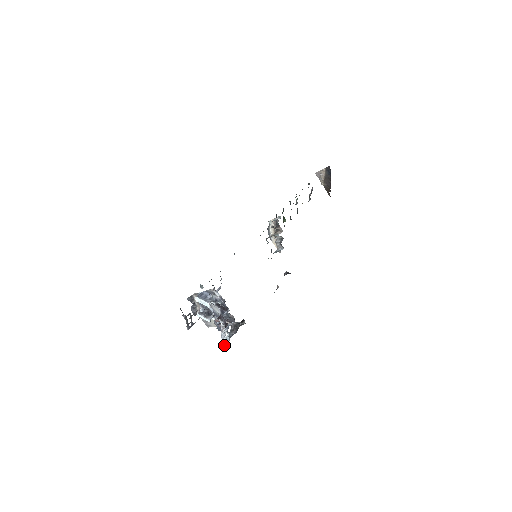
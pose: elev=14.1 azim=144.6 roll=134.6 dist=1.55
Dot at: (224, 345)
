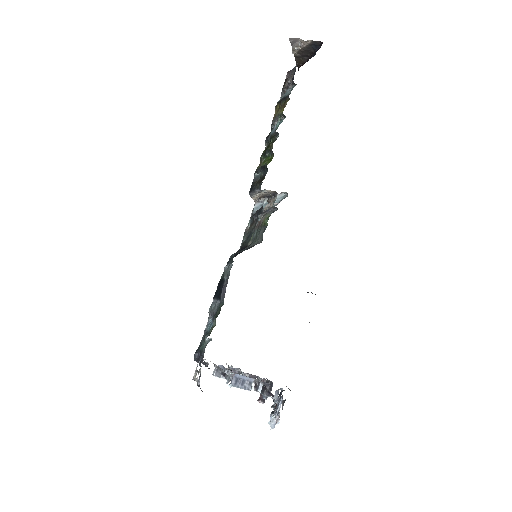
Dot at: (274, 424)
